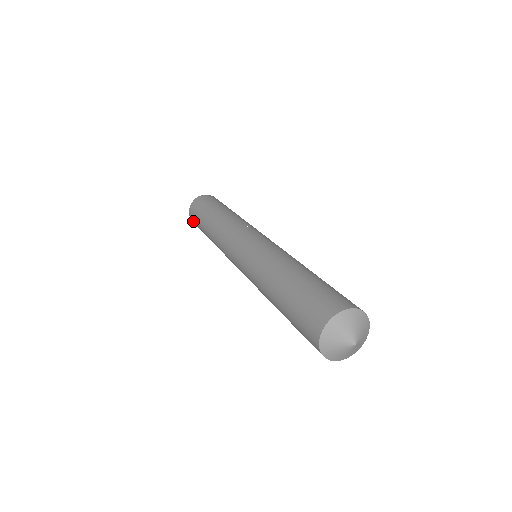
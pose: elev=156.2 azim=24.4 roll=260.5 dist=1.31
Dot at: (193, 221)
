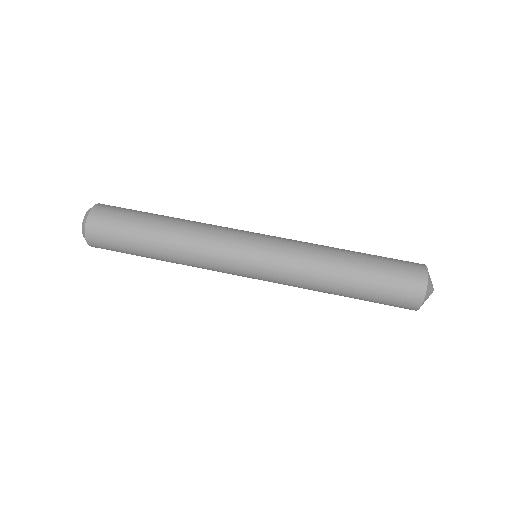
Dot at: occluded
